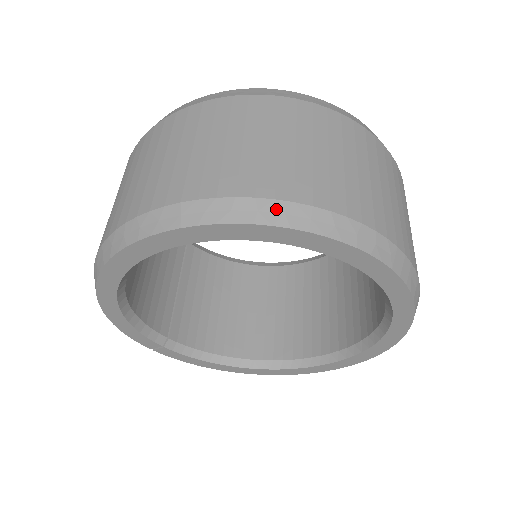
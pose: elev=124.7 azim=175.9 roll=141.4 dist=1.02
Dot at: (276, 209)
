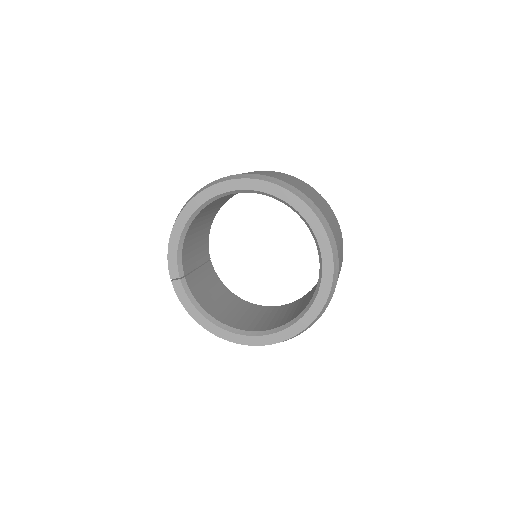
Dot at: (293, 188)
